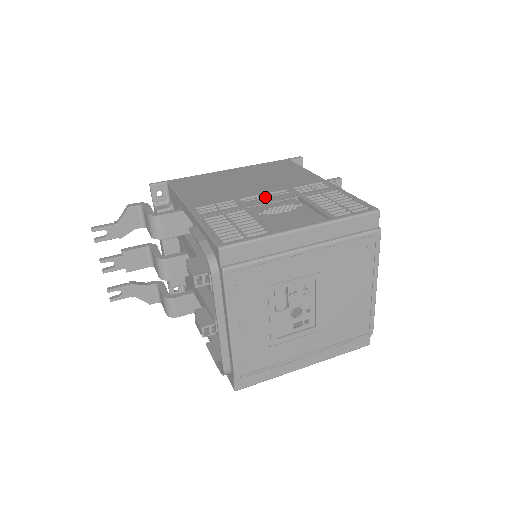
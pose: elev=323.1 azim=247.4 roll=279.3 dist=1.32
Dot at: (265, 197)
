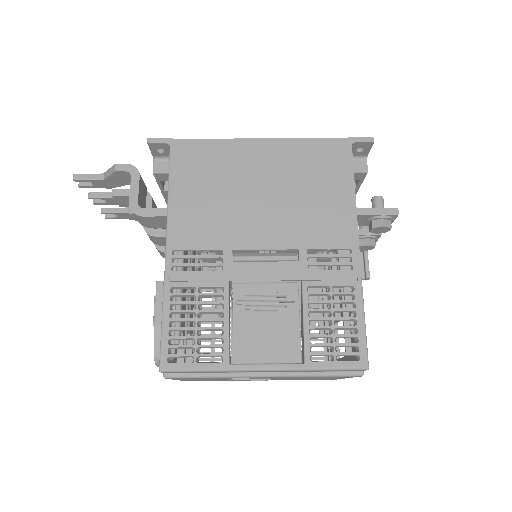
Dot at: (262, 261)
